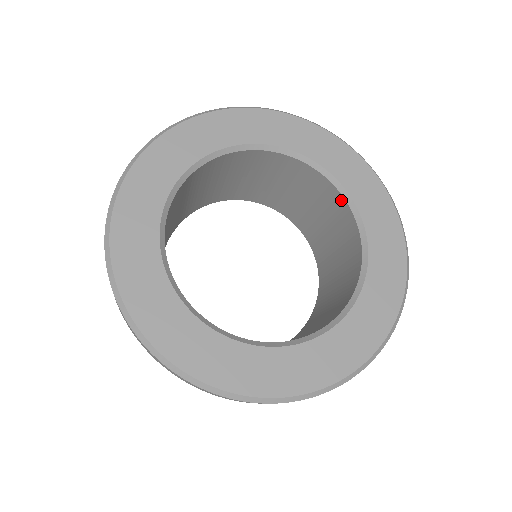
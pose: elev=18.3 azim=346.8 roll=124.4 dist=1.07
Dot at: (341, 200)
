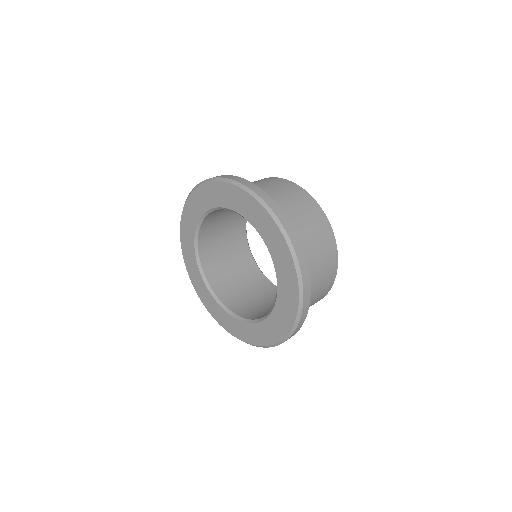
Dot at: occluded
